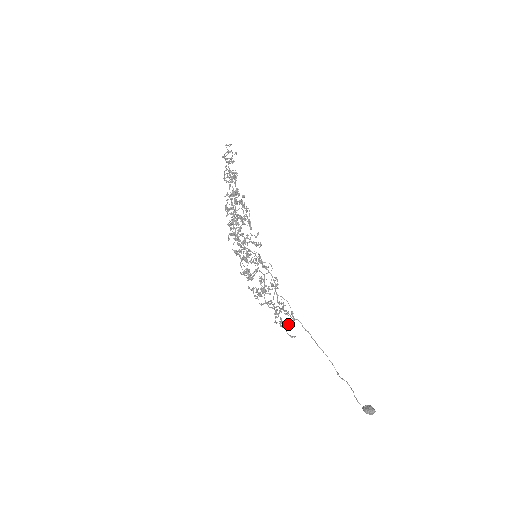
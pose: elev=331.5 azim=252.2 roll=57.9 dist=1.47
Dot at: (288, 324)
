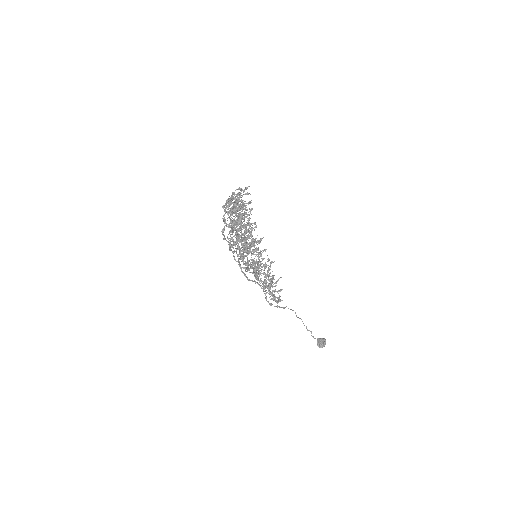
Dot at: occluded
